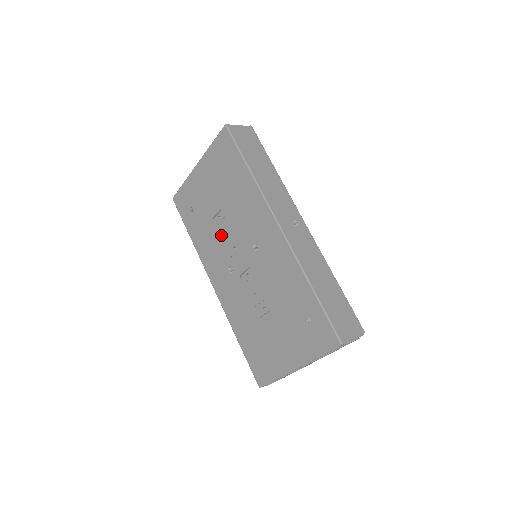
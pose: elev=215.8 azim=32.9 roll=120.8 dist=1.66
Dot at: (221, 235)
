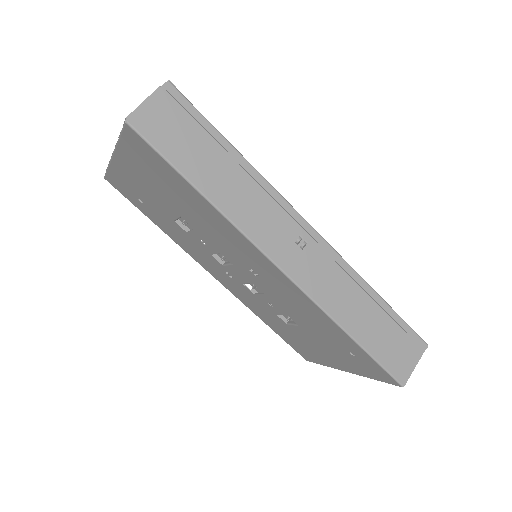
Dot at: (198, 242)
